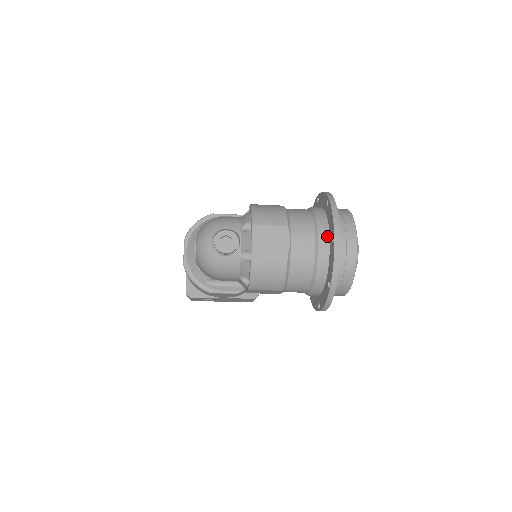
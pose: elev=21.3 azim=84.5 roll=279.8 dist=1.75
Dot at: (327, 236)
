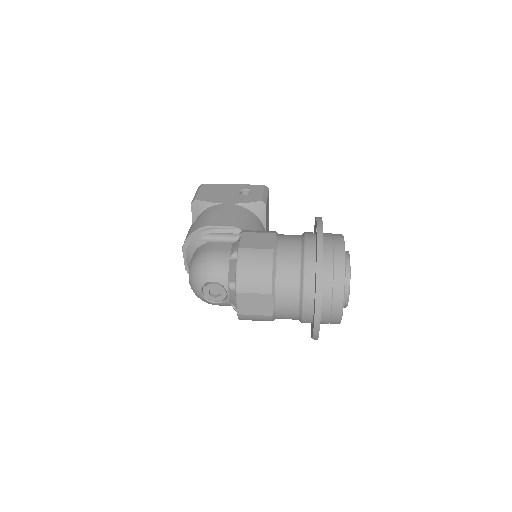
Dot at: (311, 304)
